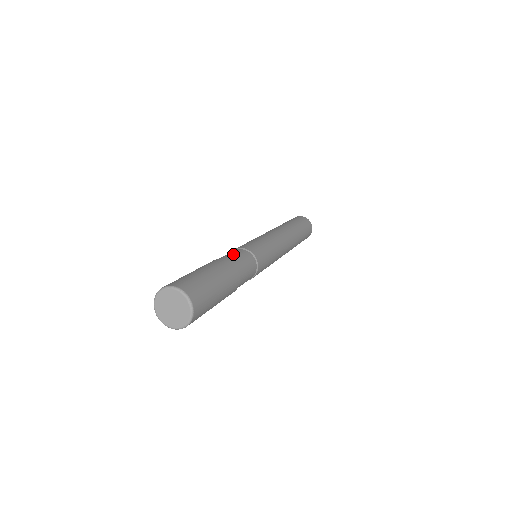
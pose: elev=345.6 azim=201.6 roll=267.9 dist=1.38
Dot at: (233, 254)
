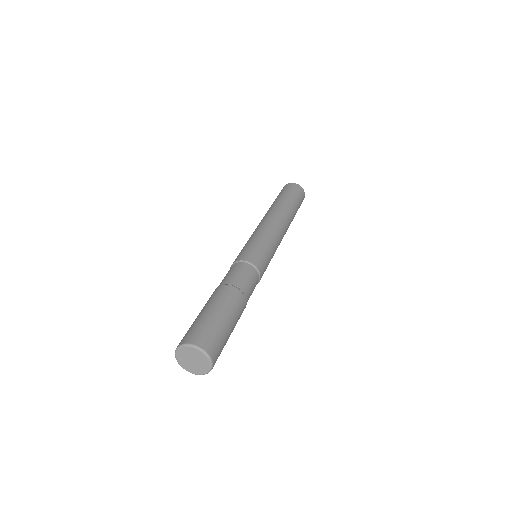
Dot at: (228, 274)
